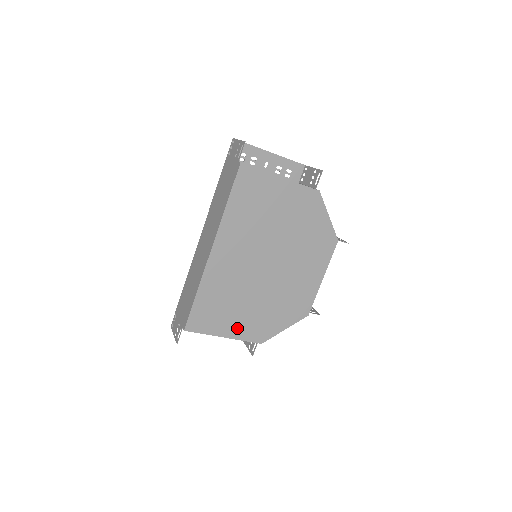
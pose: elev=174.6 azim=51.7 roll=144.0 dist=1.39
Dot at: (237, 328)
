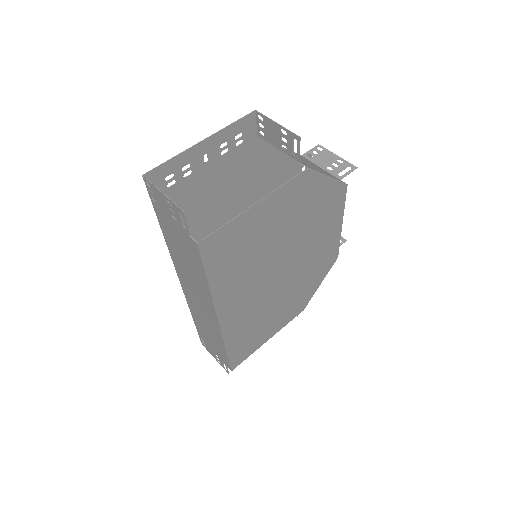
Dot at: (277, 325)
